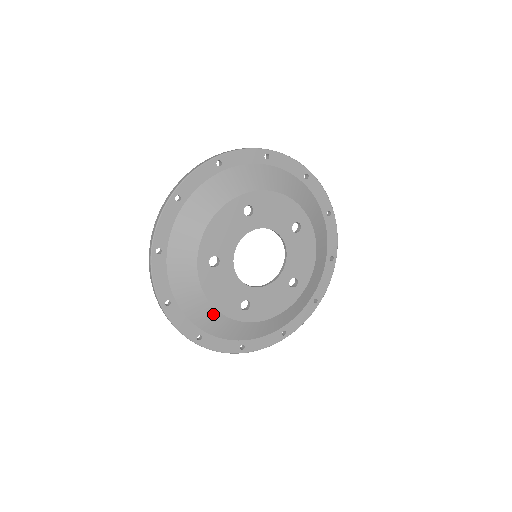
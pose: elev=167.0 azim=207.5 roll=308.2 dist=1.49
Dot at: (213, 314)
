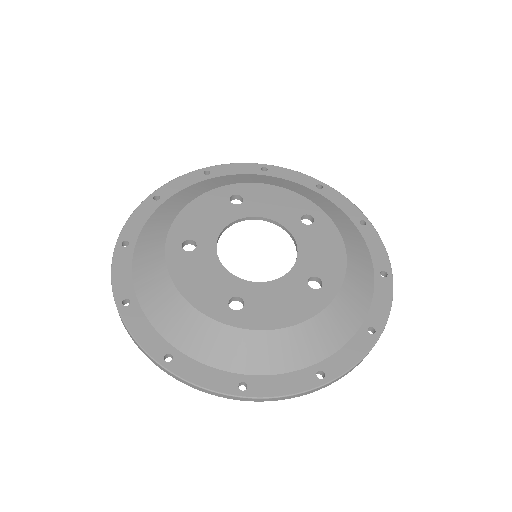
Dot at: (185, 312)
